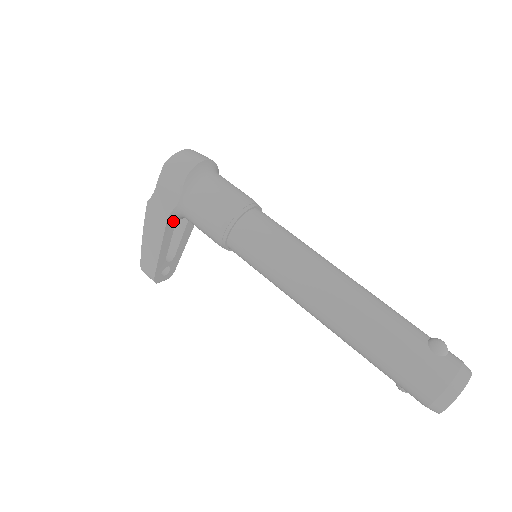
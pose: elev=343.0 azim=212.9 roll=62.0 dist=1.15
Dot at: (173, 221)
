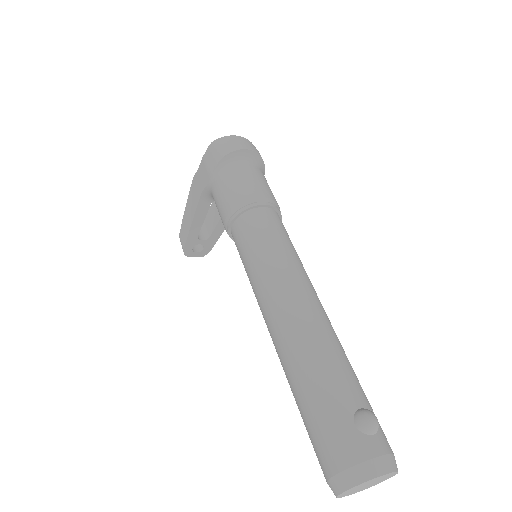
Dot at: (208, 200)
